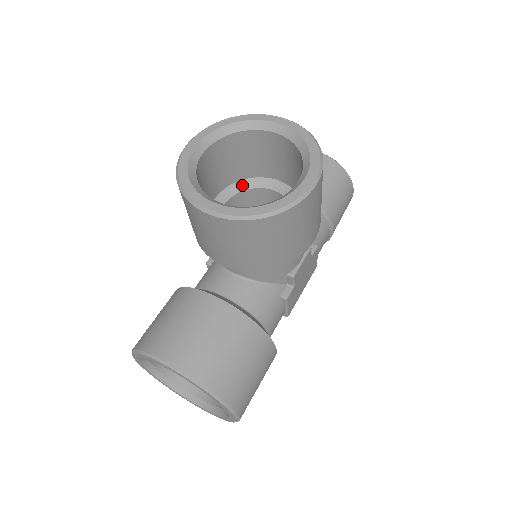
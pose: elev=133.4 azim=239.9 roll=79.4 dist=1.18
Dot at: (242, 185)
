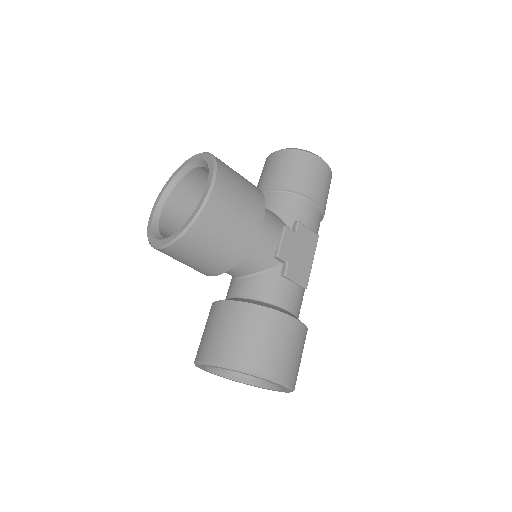
Dot at: occluded
